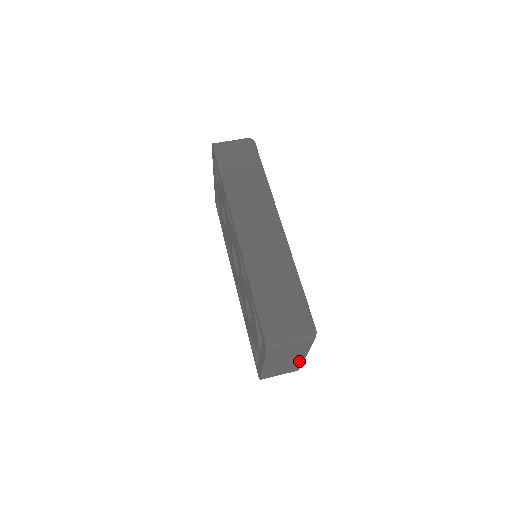
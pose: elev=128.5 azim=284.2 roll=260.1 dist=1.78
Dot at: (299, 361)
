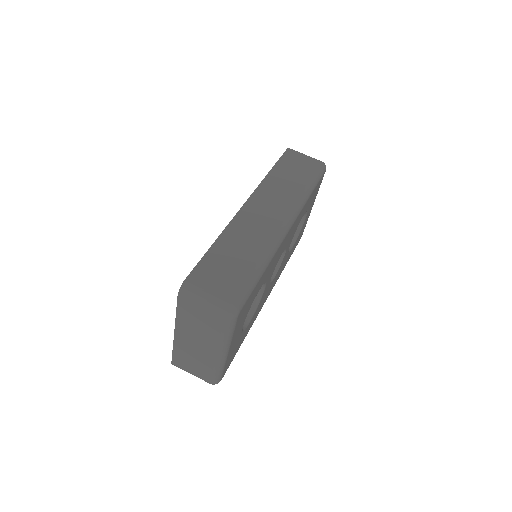
Dot at: (213, 360)
